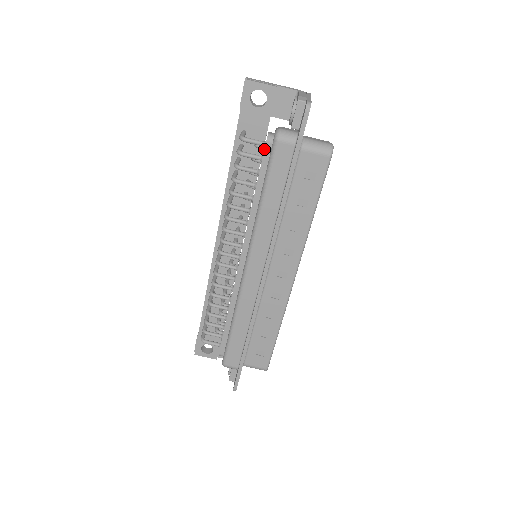
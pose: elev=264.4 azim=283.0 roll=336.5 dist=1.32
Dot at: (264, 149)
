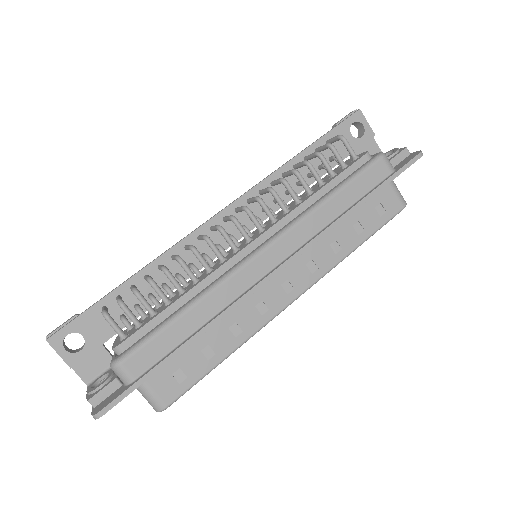
Dot at: (360, 157)
